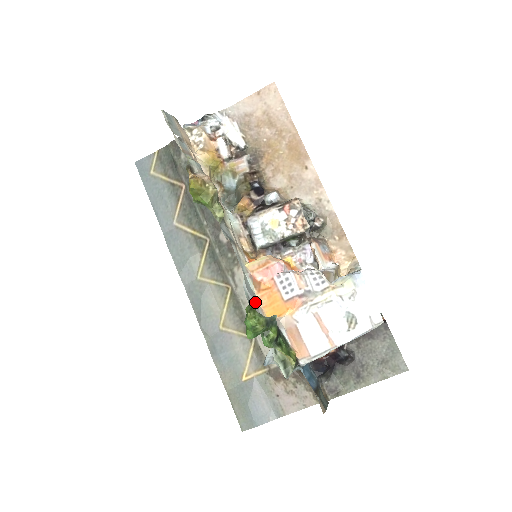
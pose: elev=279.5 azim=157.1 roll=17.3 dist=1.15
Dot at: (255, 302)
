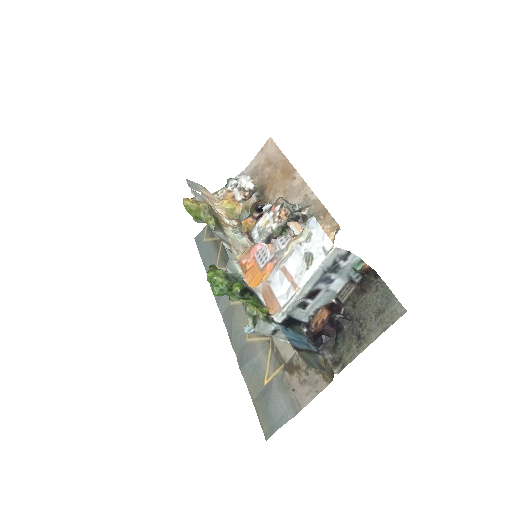
Dot at: occluded
